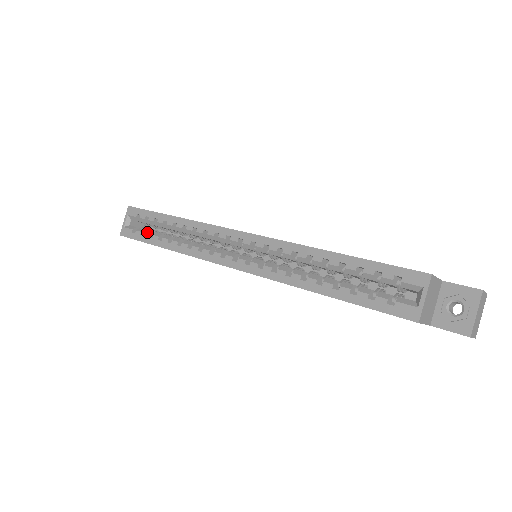
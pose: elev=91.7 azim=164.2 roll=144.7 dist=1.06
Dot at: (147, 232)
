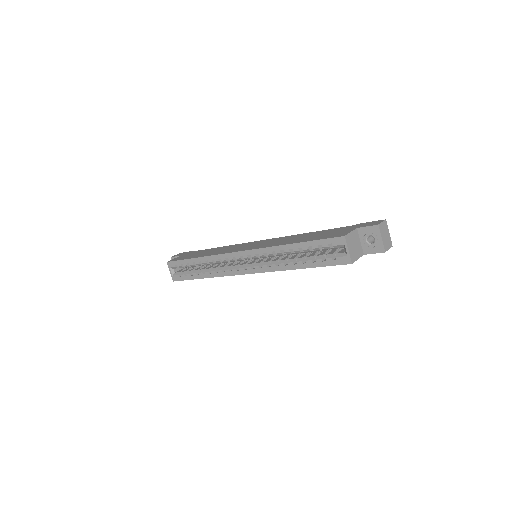
Dot at: (188, 273)
